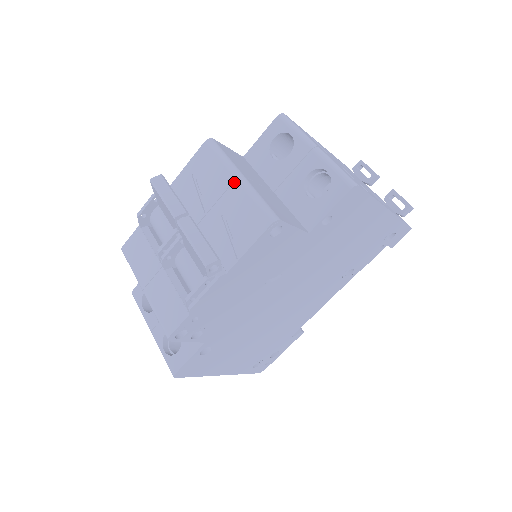
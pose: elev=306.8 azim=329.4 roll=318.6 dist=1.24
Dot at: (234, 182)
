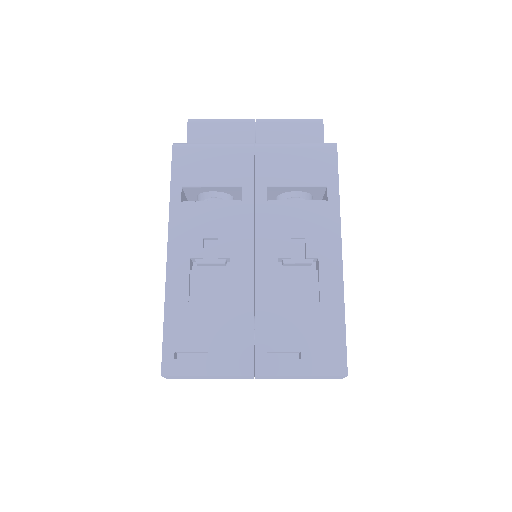
Dot at: occluded
